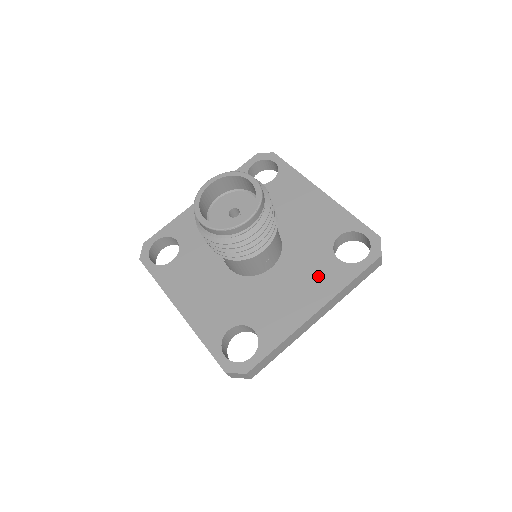
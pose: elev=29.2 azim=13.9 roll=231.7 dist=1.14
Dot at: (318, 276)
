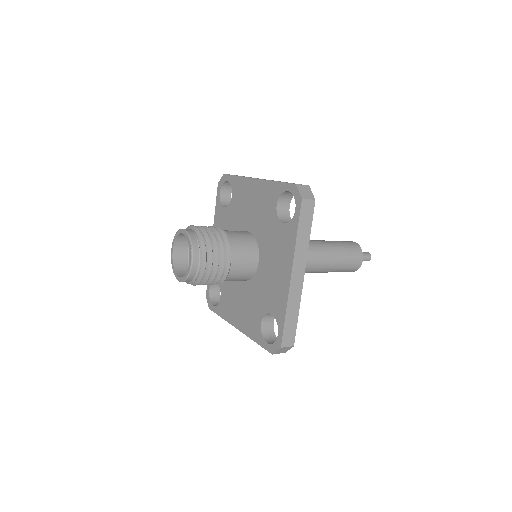
Dot at: (280, 246)
